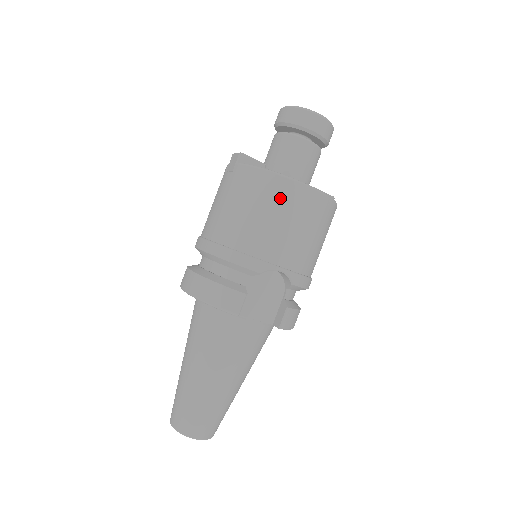
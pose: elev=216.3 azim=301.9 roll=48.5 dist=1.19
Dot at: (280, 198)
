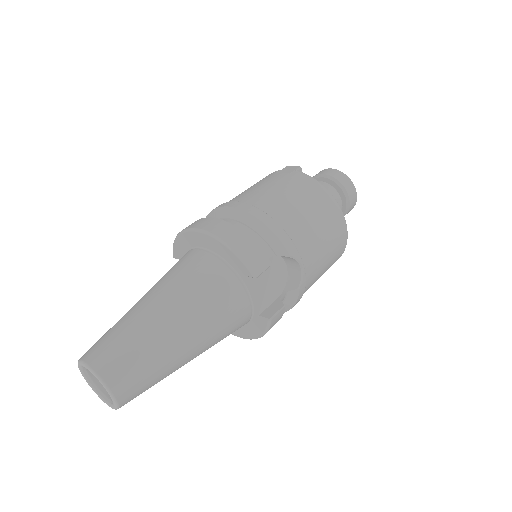
Dot at: (328, 213)
